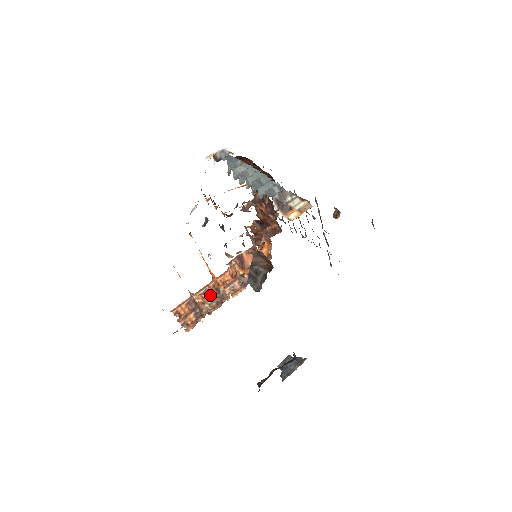
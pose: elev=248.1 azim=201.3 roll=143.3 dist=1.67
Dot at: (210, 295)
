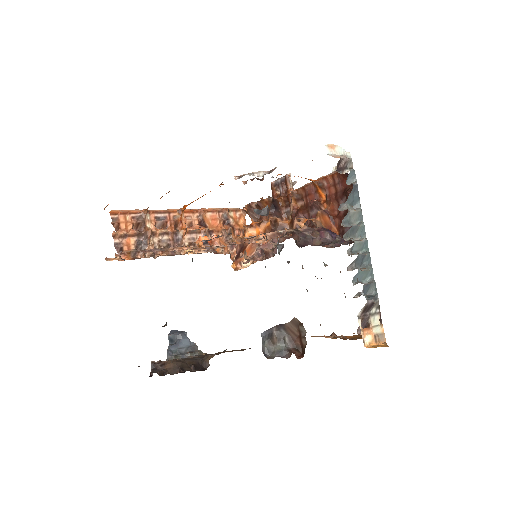
Dot at: (164, 226)
